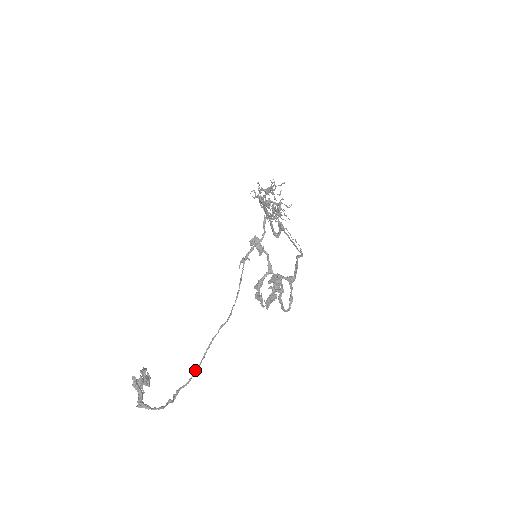
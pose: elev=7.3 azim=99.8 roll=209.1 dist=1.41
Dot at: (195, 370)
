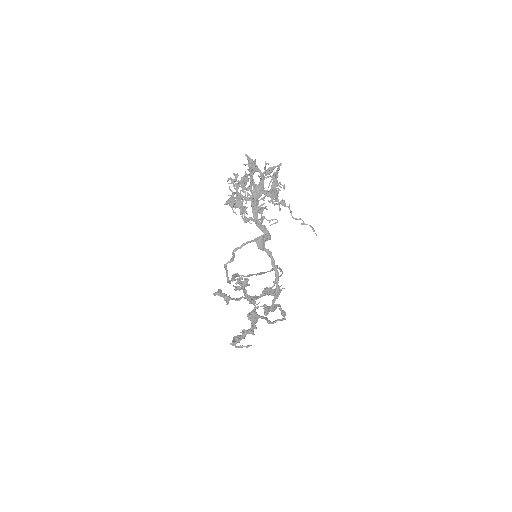
Dot at: occluded
